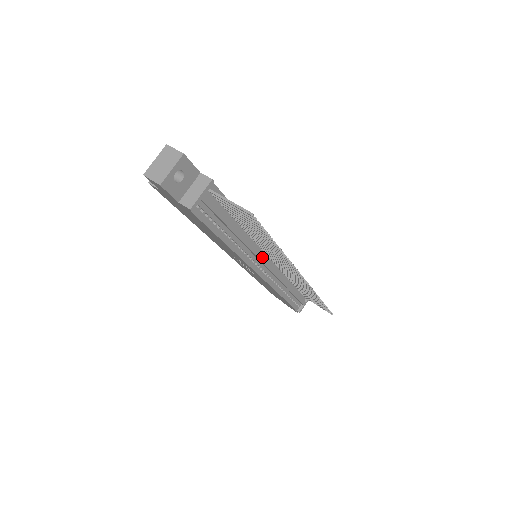
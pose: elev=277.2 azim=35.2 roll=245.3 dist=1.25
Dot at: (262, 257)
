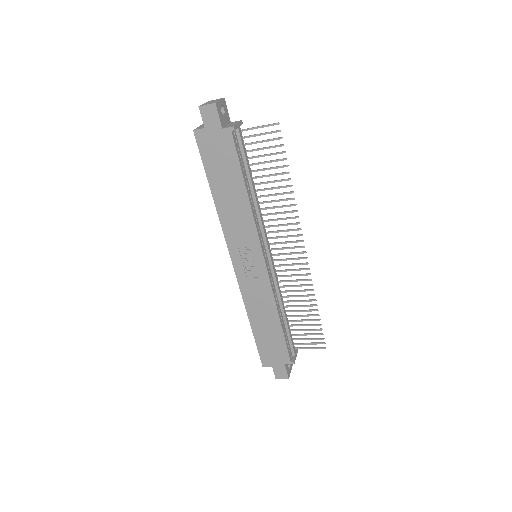
Dot at: (266, 238)
